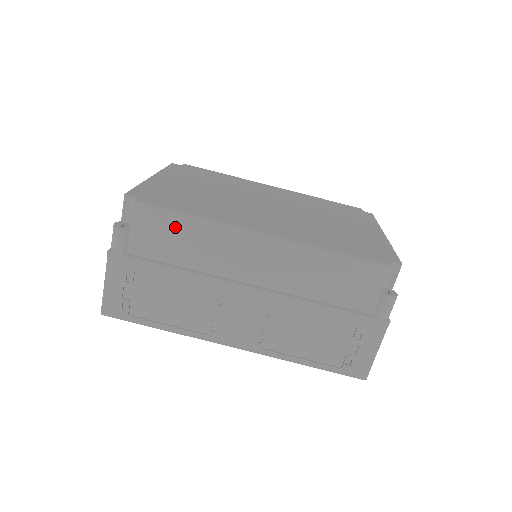
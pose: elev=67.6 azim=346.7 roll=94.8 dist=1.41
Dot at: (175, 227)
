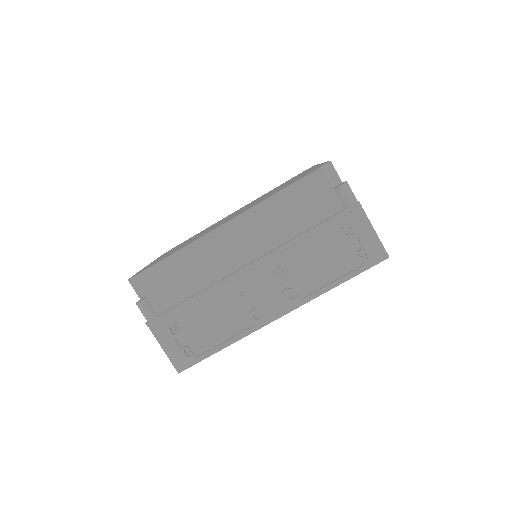
Dot at: (171, 270)
